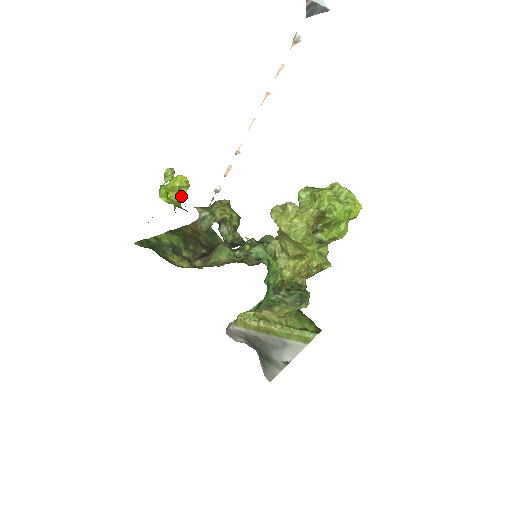
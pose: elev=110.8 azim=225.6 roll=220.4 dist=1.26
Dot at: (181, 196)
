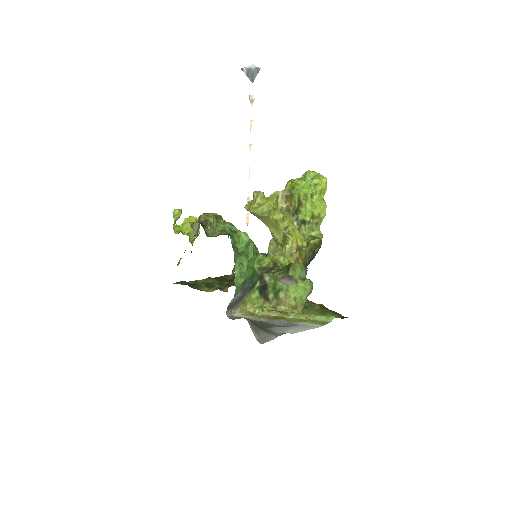
Dot at: occluded
